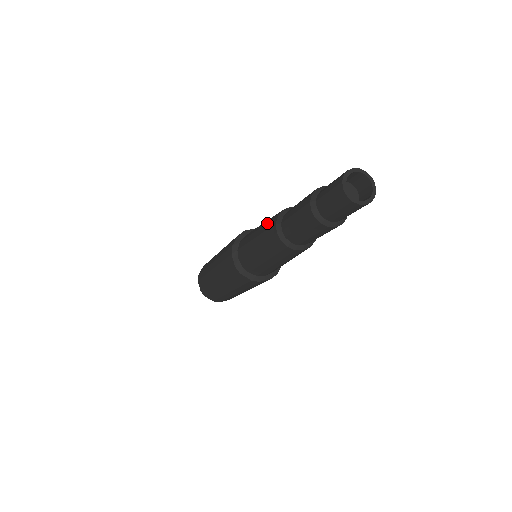
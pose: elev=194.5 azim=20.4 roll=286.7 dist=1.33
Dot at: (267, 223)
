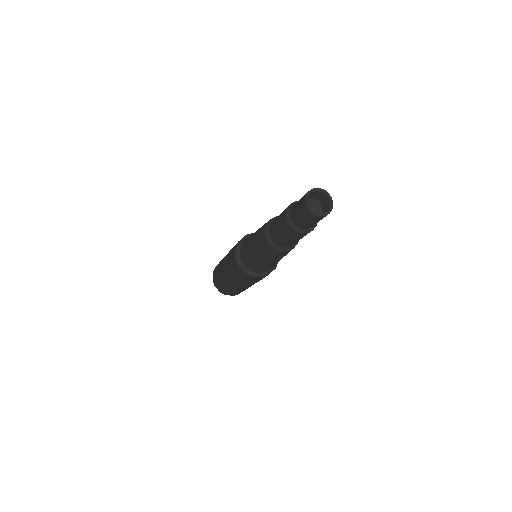
Dot at: (263, 225)
